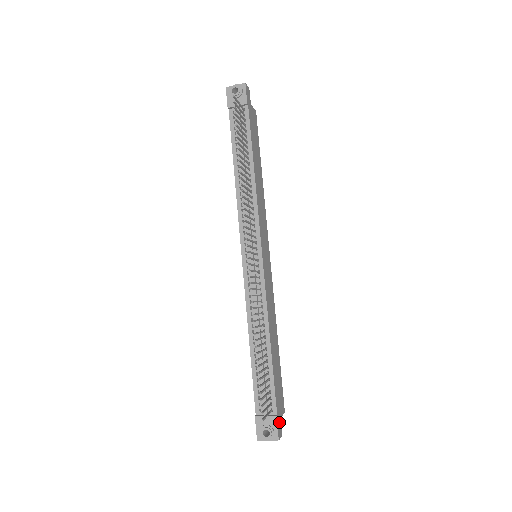
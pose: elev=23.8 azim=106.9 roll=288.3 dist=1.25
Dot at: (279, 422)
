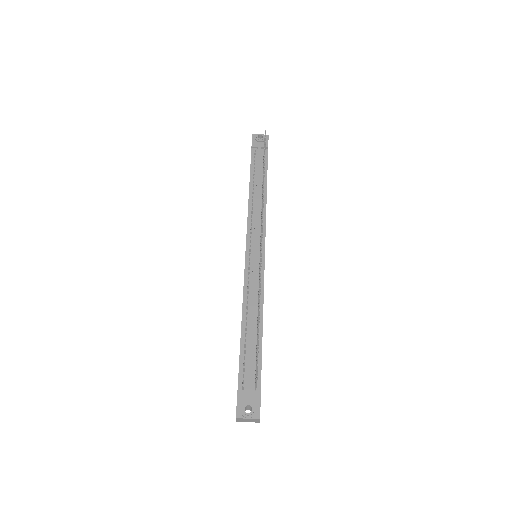
Dot at: occluded
